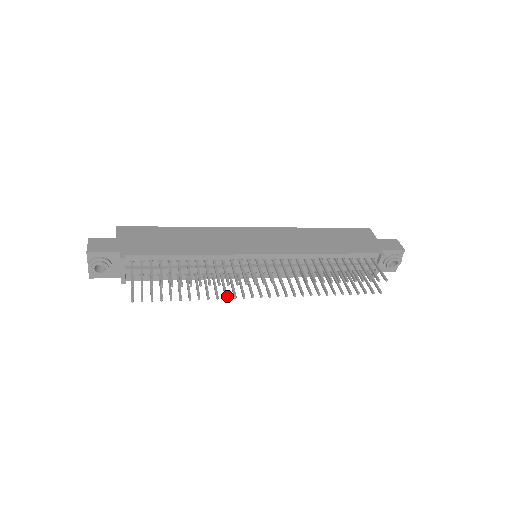
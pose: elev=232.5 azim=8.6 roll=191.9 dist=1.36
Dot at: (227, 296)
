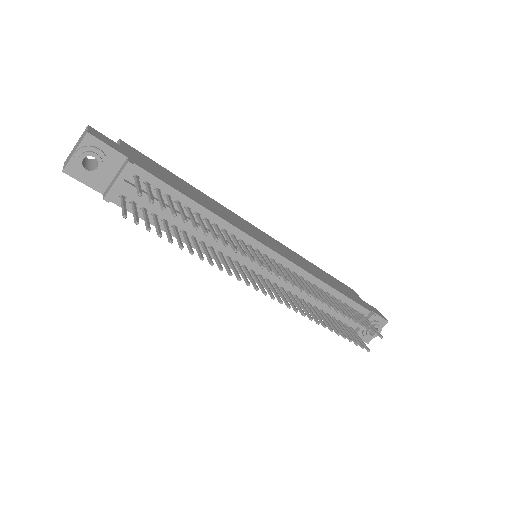
Dot at: occluded
